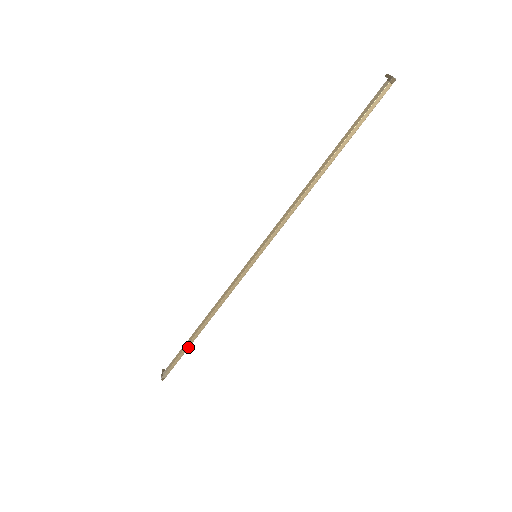
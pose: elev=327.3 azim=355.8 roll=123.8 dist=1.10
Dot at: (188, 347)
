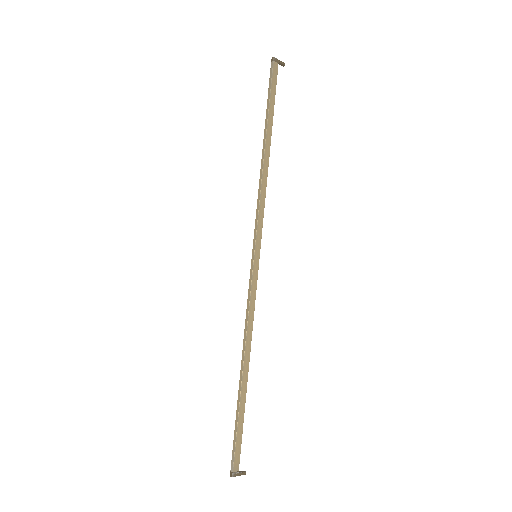
Dot at: (239, 406)
